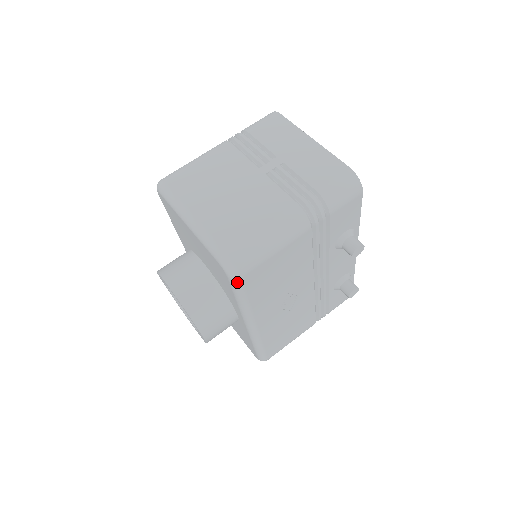
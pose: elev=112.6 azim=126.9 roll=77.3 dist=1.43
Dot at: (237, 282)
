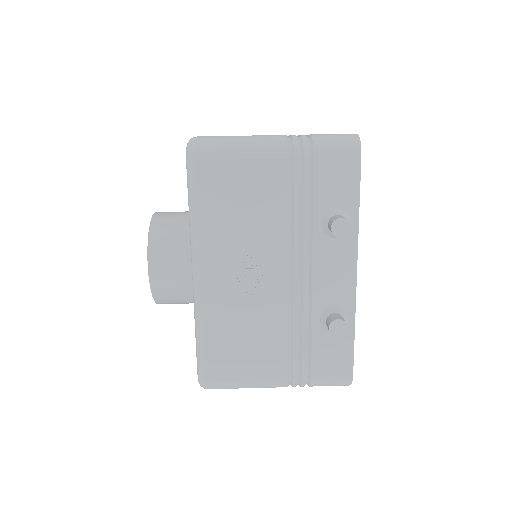
Dot at: (191, 165)
